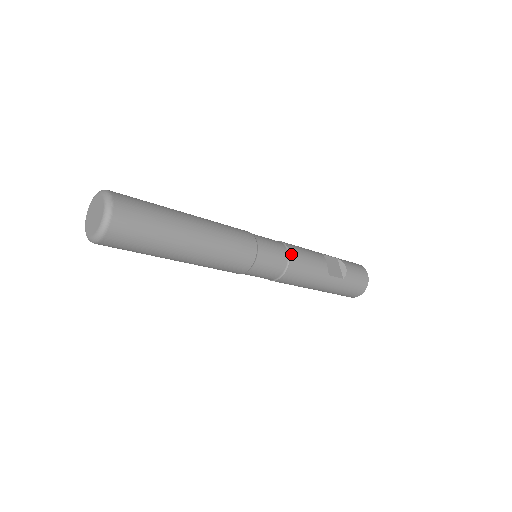
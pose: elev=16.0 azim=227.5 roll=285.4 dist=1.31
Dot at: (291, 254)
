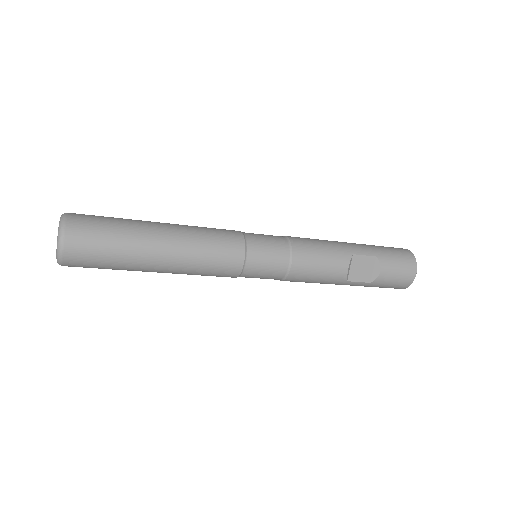
Dot at: (293, 267)
